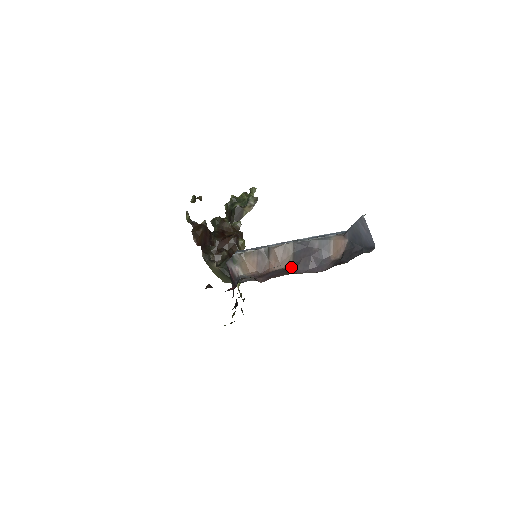
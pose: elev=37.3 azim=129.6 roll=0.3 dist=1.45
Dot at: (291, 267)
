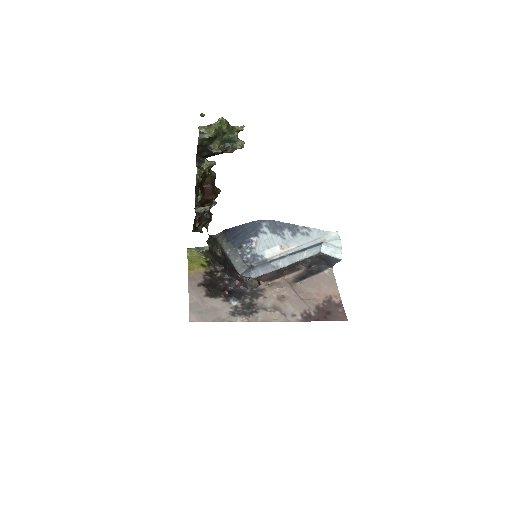
Dot at: (280, 269)
